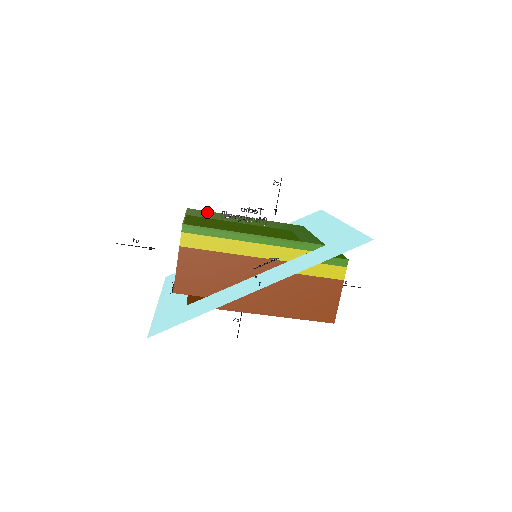
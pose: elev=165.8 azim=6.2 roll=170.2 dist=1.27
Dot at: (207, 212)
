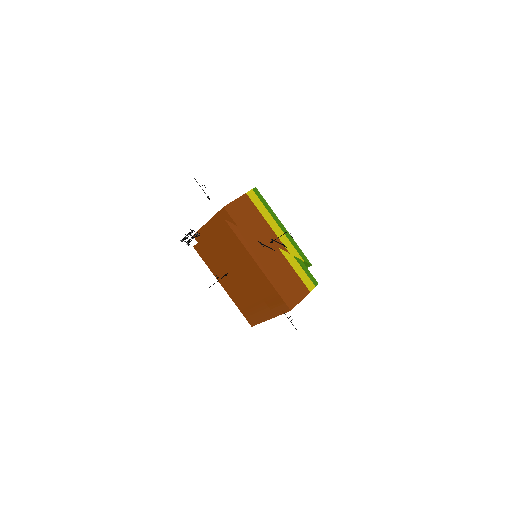
Dot at: occluded
